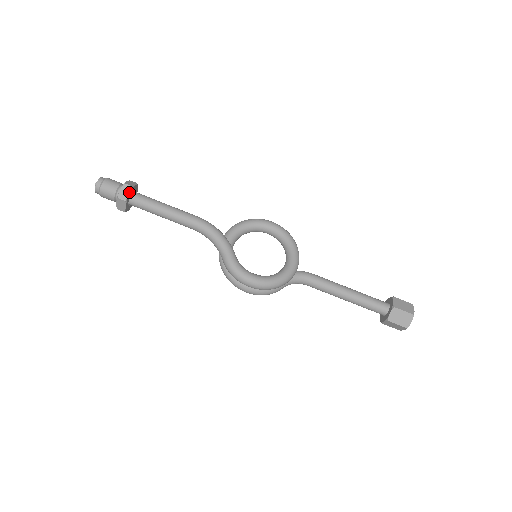
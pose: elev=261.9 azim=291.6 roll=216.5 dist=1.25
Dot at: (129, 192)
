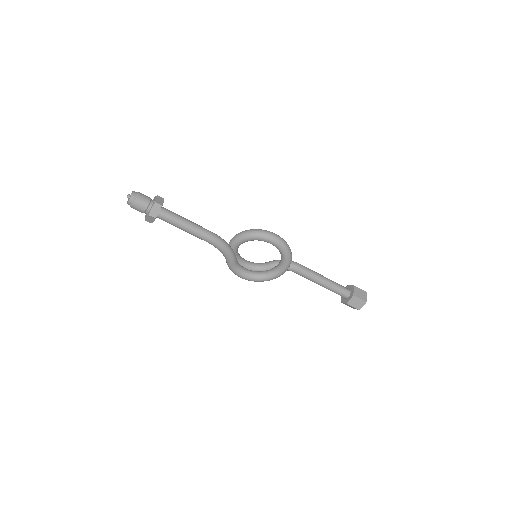
Dot at: (153, 220)
